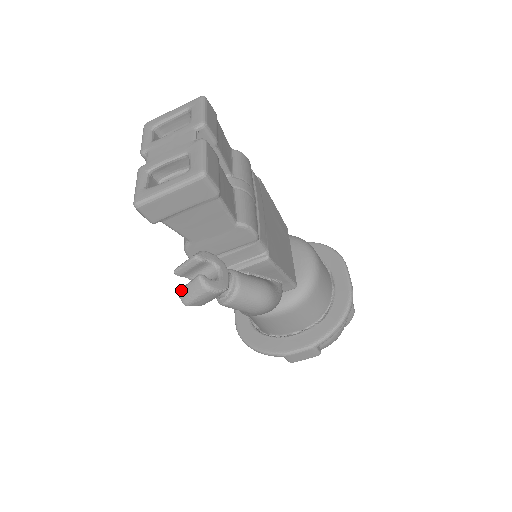
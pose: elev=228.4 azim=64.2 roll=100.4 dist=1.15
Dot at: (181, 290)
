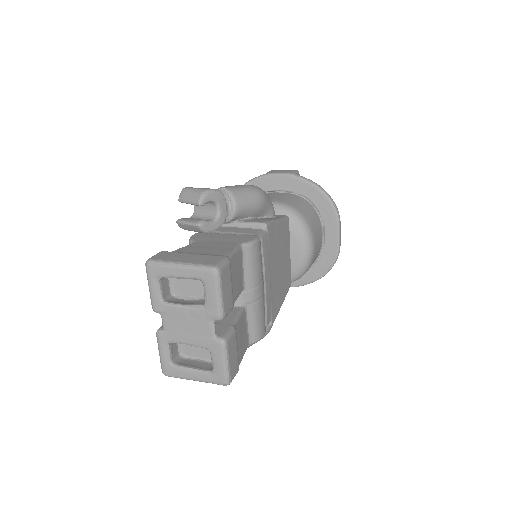
Dot at: occluded
